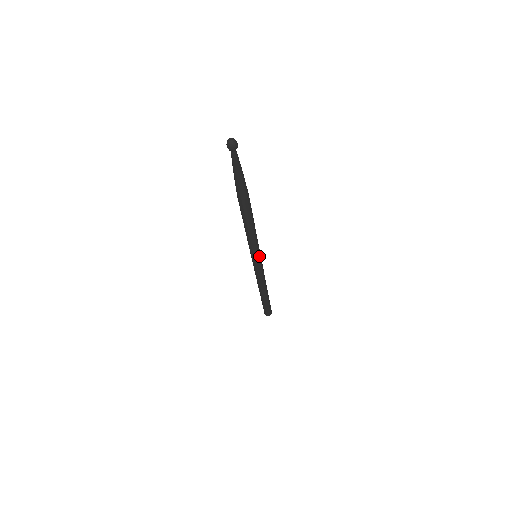
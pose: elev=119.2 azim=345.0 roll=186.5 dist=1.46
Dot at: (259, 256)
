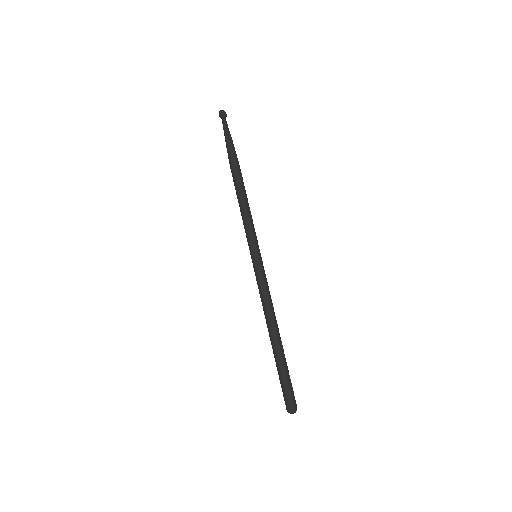
Dot at: (256, 251)
